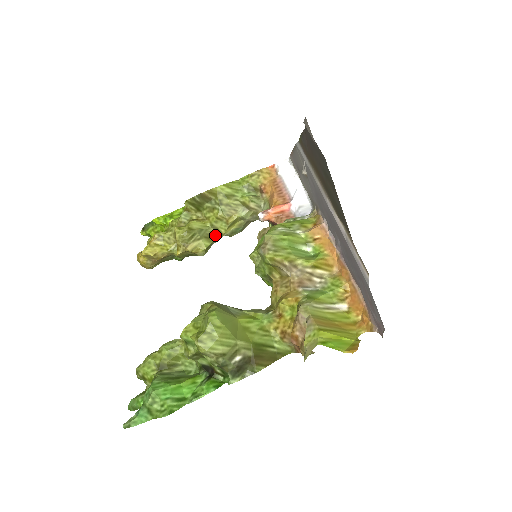
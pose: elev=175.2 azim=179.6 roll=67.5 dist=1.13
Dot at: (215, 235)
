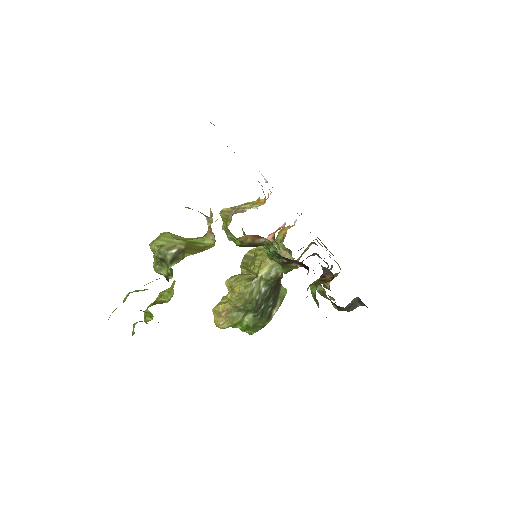
Dot at: (254, 278)
